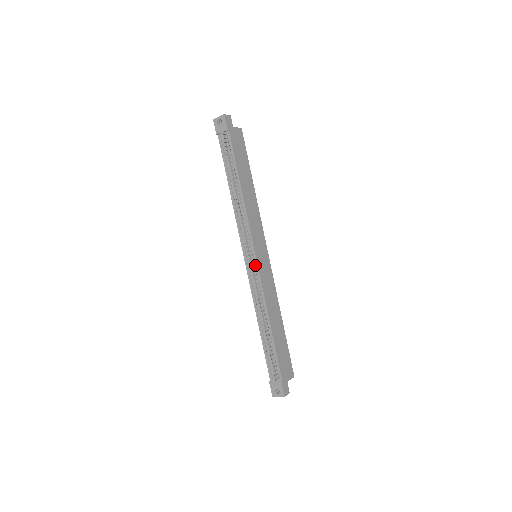
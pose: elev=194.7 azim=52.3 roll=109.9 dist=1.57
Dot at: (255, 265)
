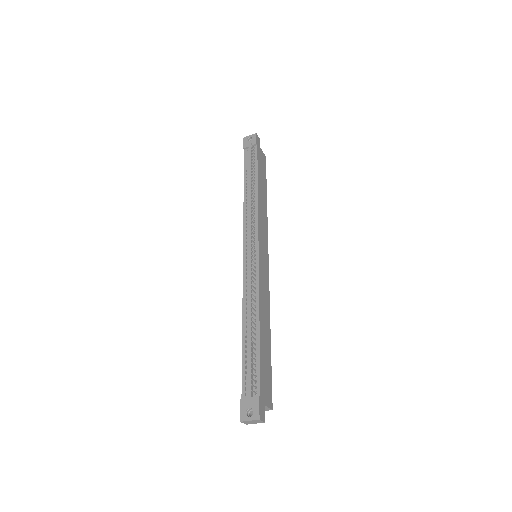
Dot at: (255, 257)
